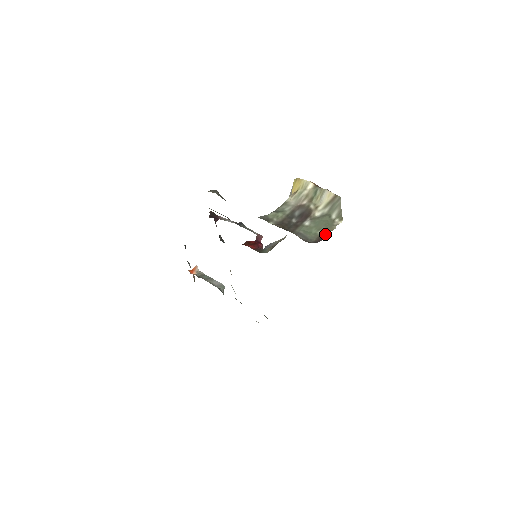
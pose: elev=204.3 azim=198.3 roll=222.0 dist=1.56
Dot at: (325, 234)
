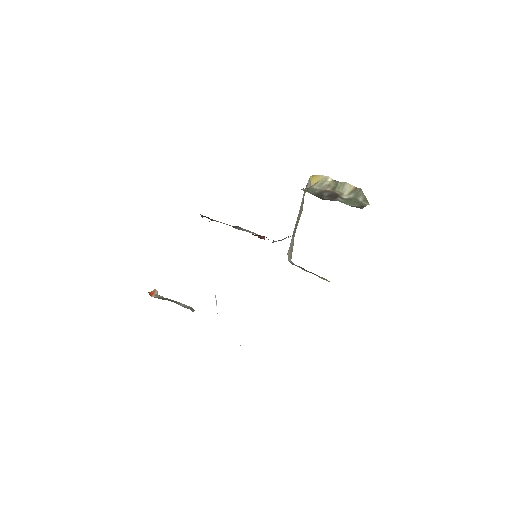
Dot at: (362, 206)
